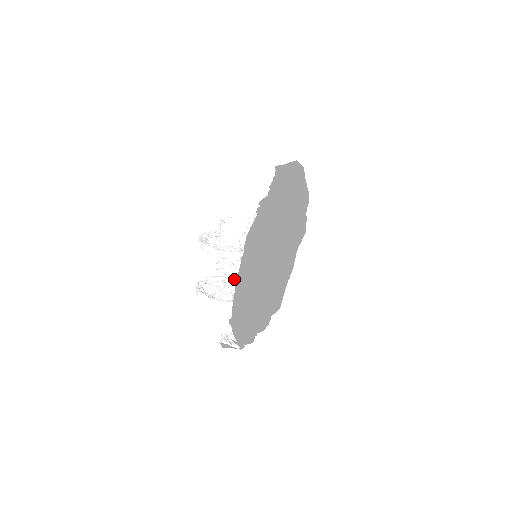
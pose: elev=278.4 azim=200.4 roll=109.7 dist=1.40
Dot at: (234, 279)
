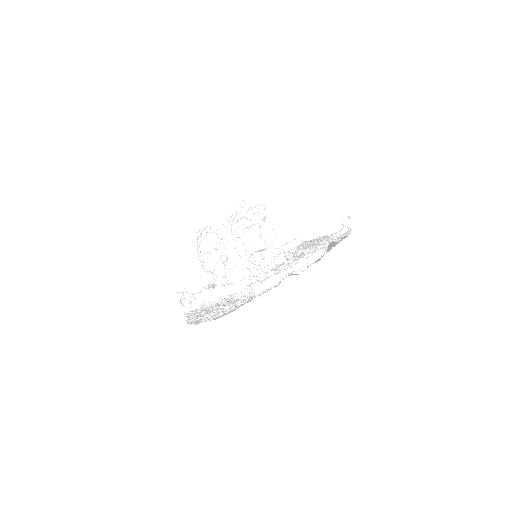
Dot at: (226, 263)
